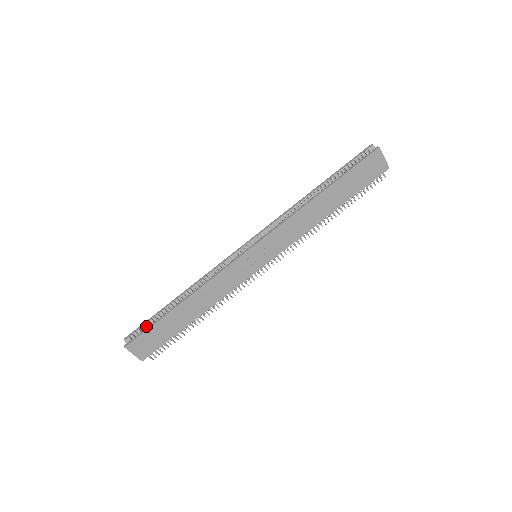
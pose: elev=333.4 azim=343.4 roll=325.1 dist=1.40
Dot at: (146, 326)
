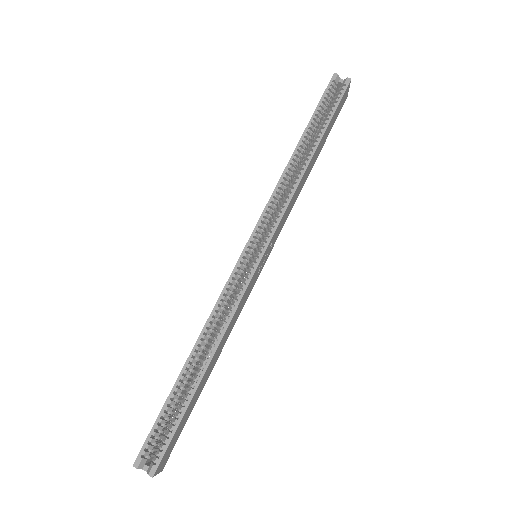
Dot at: (161, 427)
